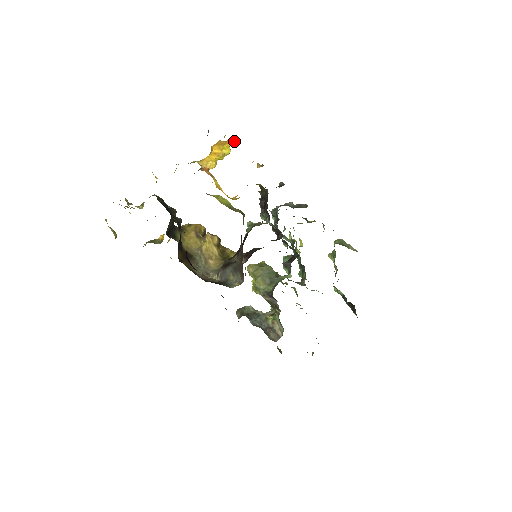
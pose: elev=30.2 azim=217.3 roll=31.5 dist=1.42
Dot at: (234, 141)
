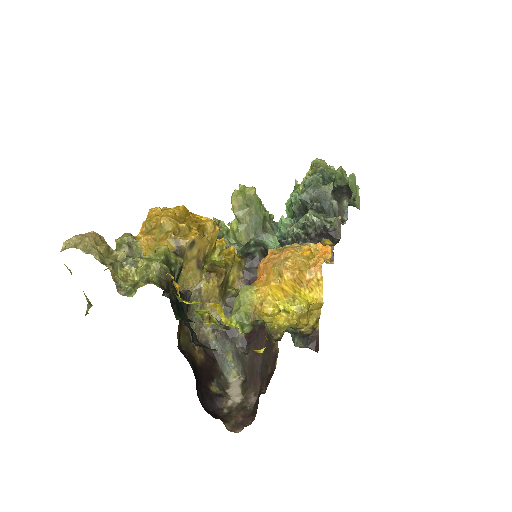
Dot at: (319, 287)
